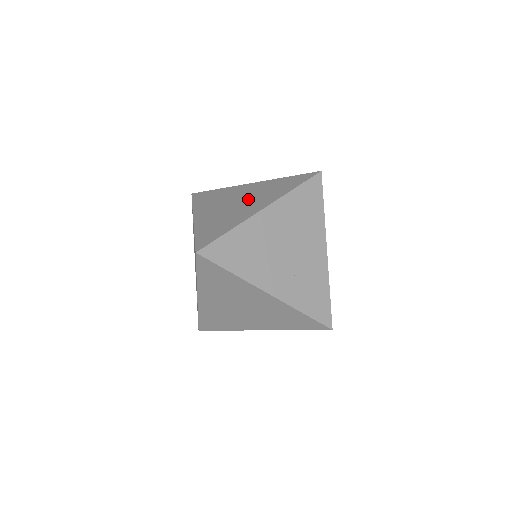
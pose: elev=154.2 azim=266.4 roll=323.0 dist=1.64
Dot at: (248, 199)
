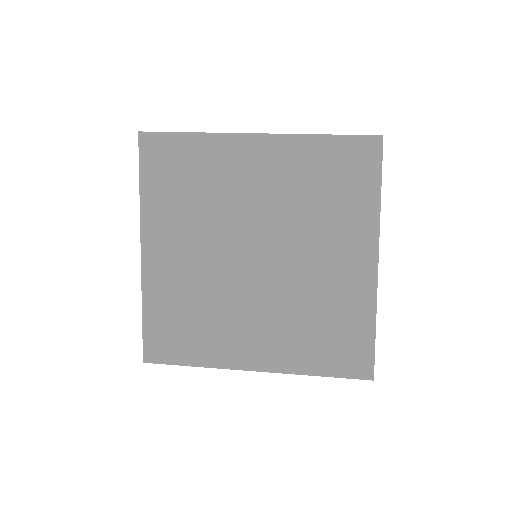
Dot at: (237, 195)
